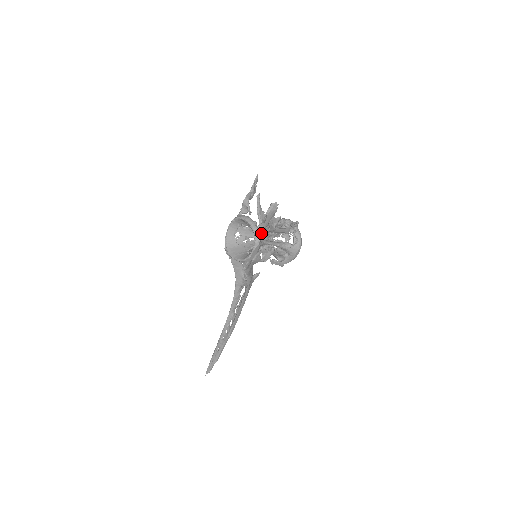
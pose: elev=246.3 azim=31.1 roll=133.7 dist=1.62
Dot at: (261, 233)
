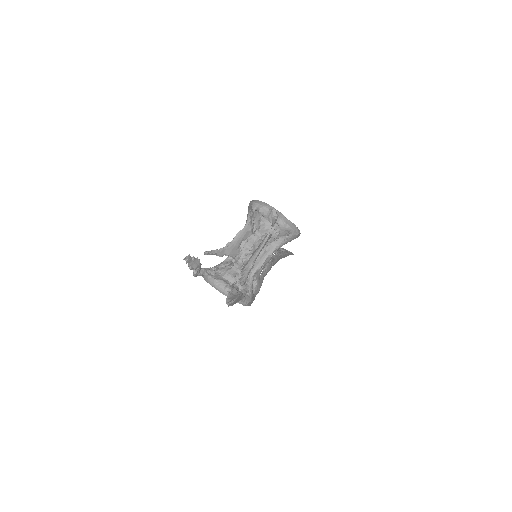
Dot at: (241, 300)
